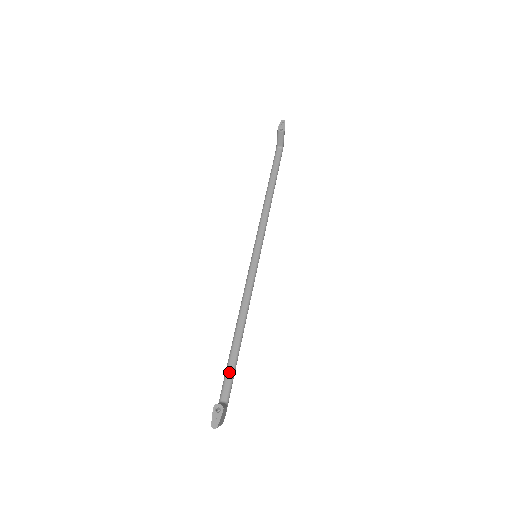
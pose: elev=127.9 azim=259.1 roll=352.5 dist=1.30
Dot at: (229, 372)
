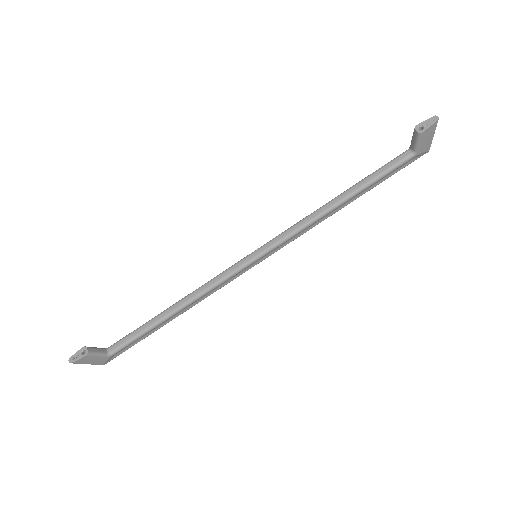
Dot at: (133, 333)
